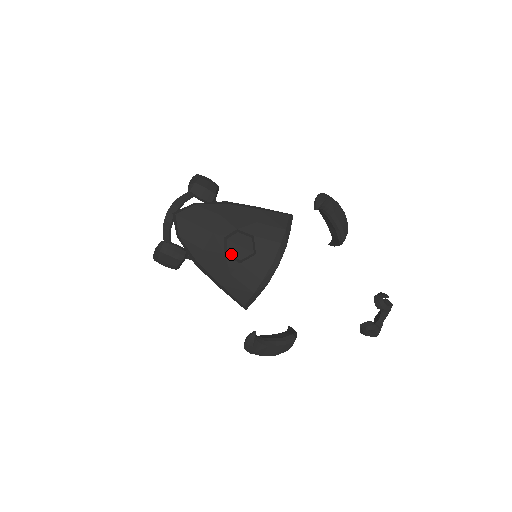
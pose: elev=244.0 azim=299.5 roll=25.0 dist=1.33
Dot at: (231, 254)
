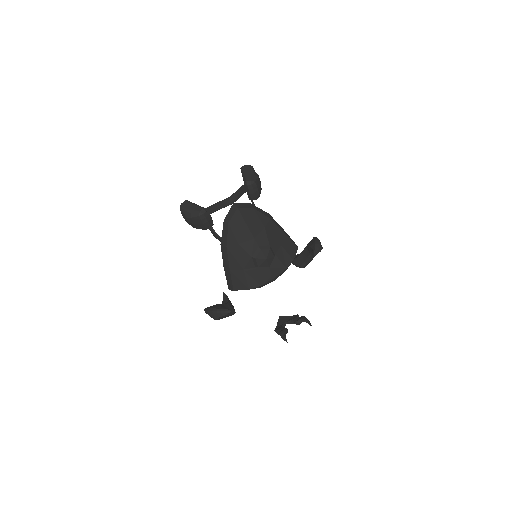
Dot at: (256, 260)
